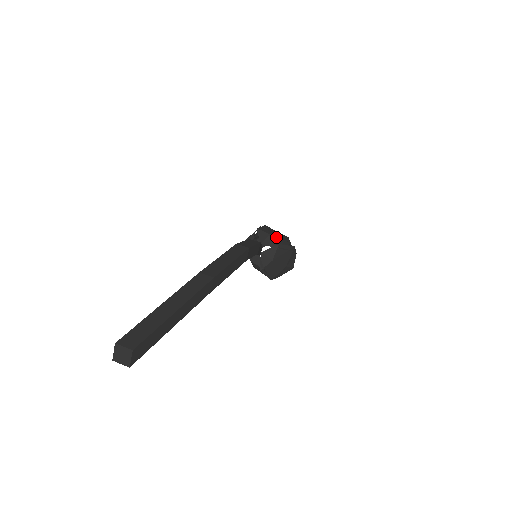
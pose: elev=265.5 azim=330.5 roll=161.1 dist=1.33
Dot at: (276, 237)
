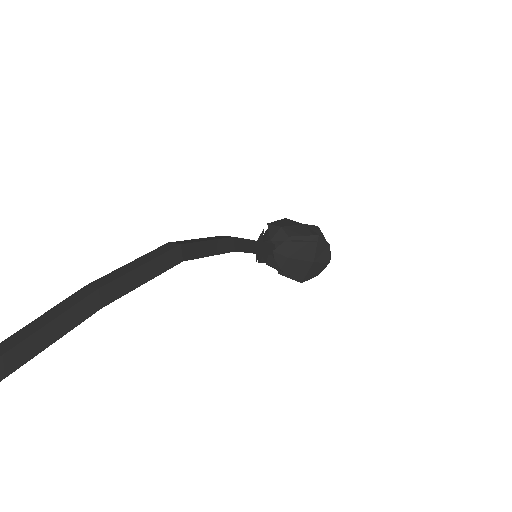
Dot at: (290, 229)
